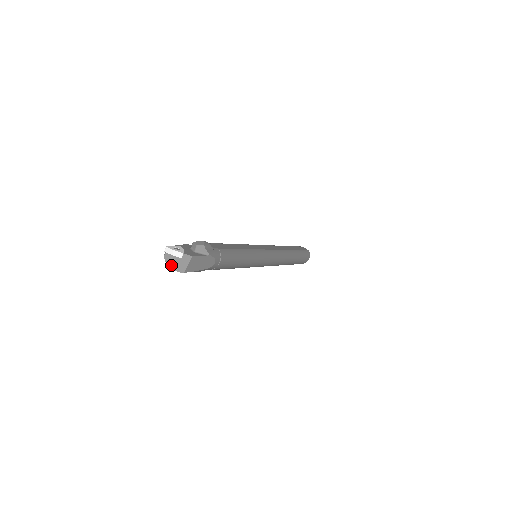
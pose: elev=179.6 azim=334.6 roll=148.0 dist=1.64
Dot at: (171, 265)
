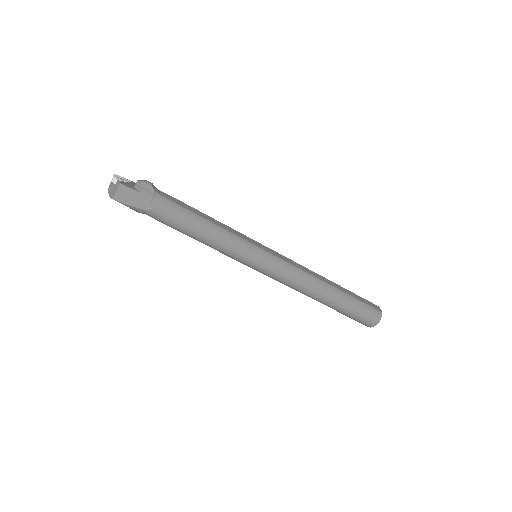
Dot at: (109, 190)
